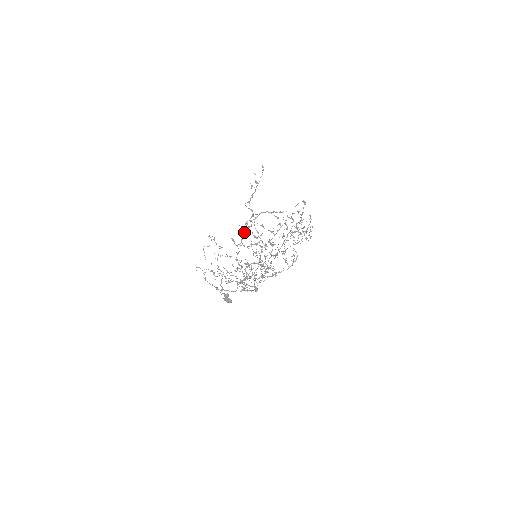
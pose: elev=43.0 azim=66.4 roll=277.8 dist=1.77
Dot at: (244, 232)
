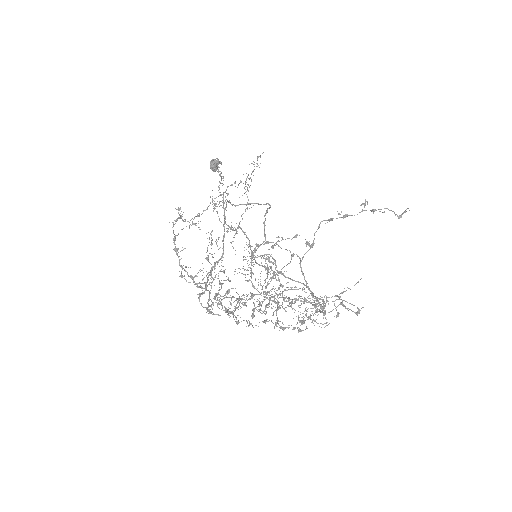
Dot at: (252, 295)
